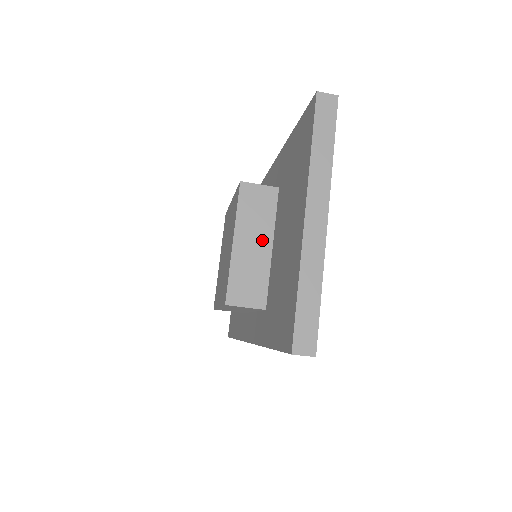
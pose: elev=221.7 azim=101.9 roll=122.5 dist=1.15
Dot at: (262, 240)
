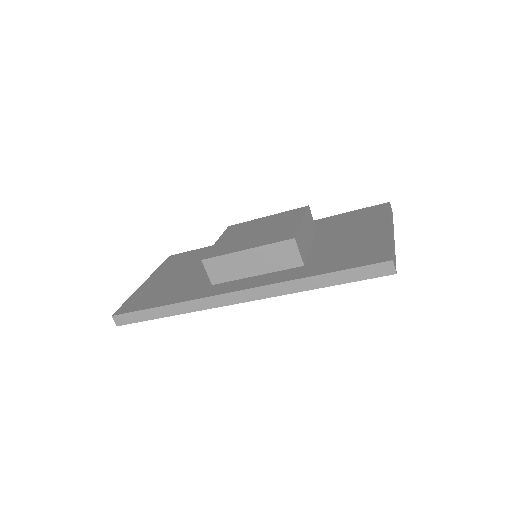
Dot at: (309, 237)
